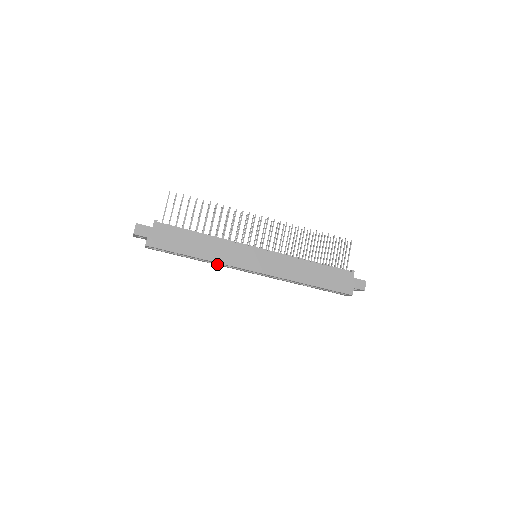
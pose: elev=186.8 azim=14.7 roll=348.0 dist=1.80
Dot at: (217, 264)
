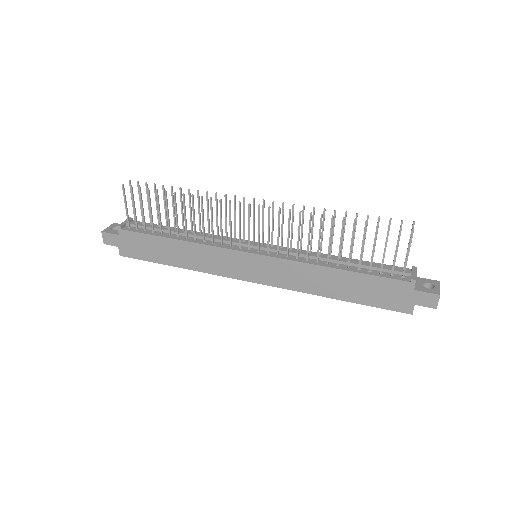
Dot at: occluded
